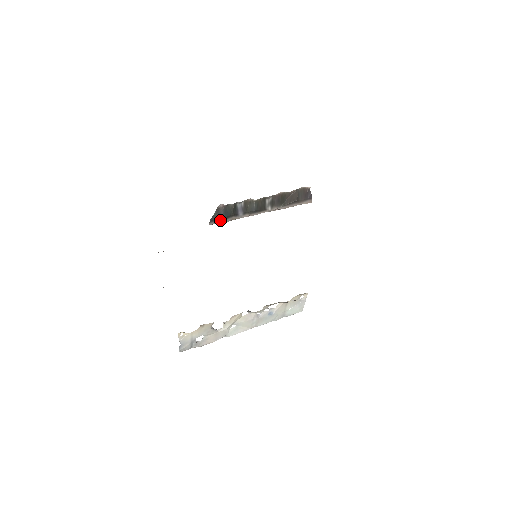
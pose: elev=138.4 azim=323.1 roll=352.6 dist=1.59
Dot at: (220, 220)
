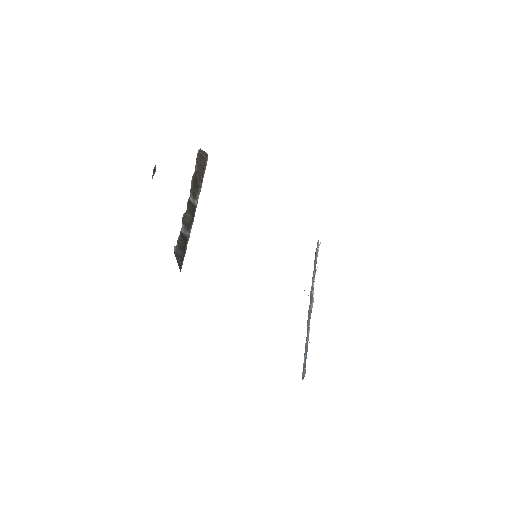
Dot at: (183, 259)
